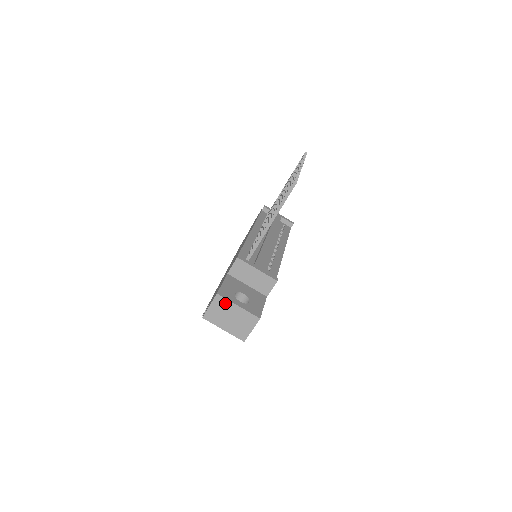
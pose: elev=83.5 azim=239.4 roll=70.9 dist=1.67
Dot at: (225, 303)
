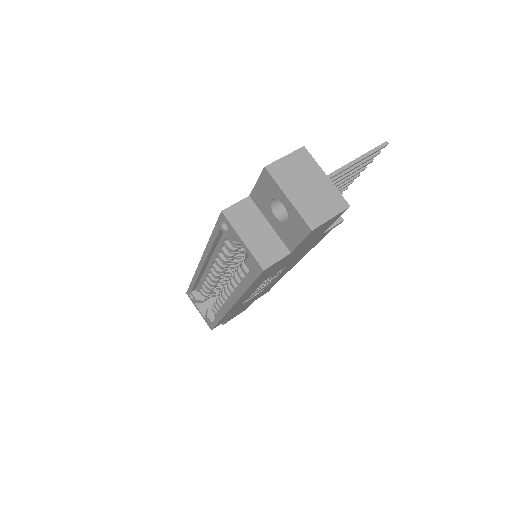
Dot at: (309, 163)
